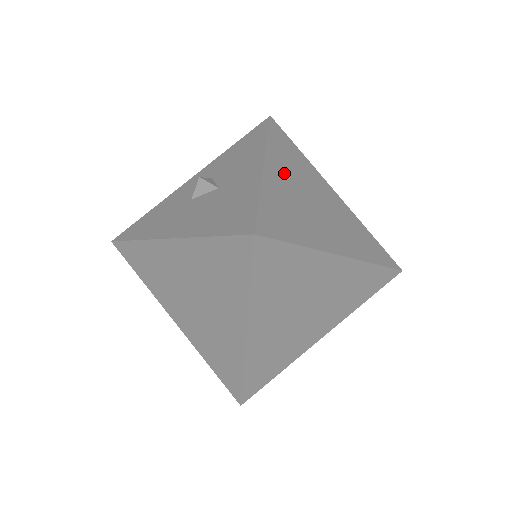
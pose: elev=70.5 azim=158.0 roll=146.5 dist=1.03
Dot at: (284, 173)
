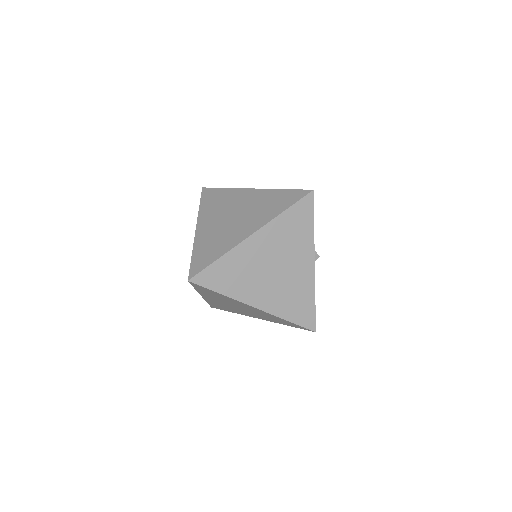
Dot at: (210, 220)
